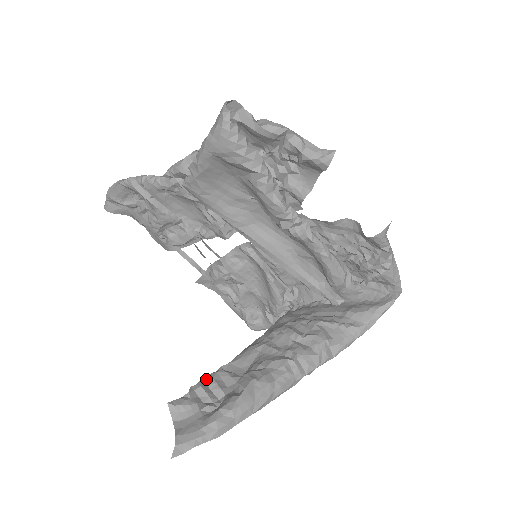
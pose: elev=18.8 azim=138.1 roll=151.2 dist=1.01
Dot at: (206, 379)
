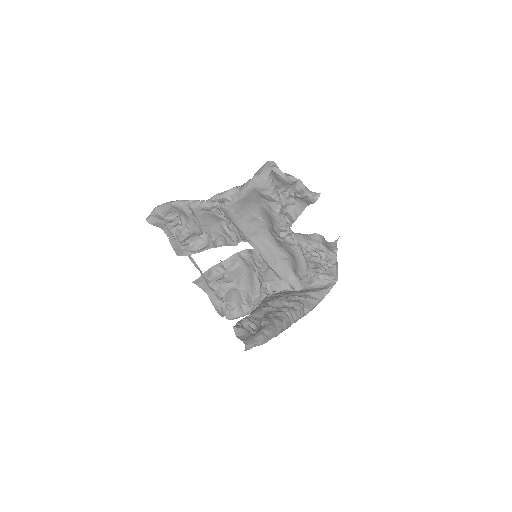
Dot at: (244, 319)
